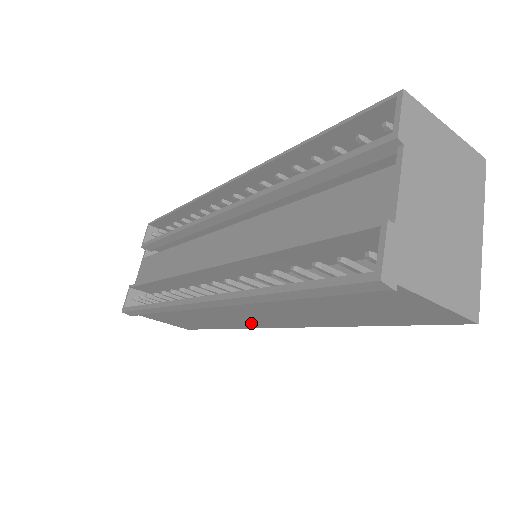
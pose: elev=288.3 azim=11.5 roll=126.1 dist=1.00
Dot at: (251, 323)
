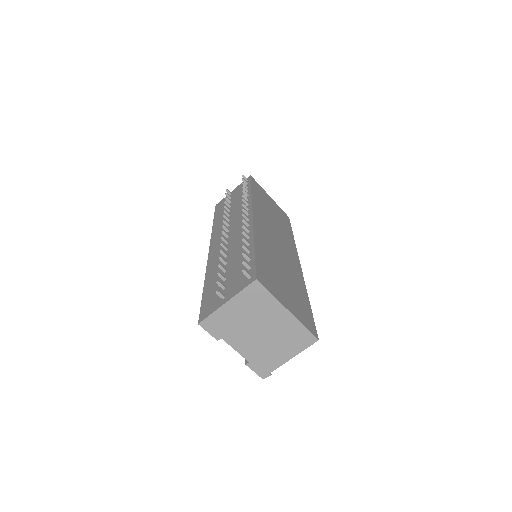
Dot at: occluded
